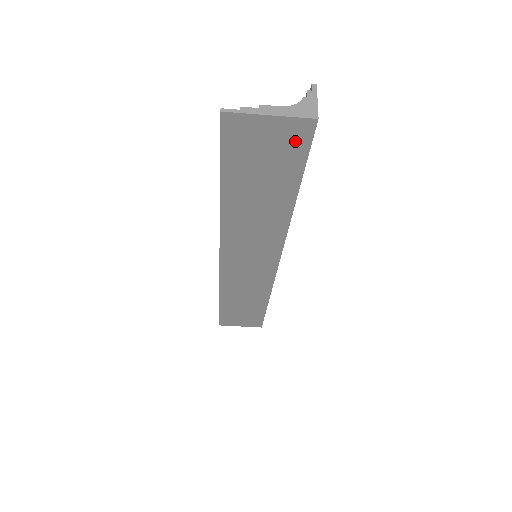
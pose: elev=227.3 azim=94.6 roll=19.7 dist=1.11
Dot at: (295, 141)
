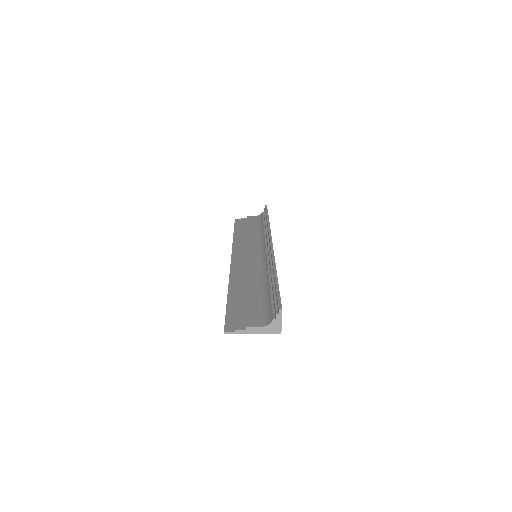
Dot at: occluded
